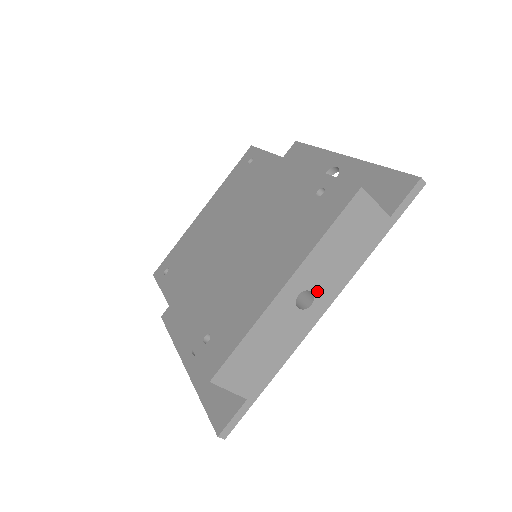
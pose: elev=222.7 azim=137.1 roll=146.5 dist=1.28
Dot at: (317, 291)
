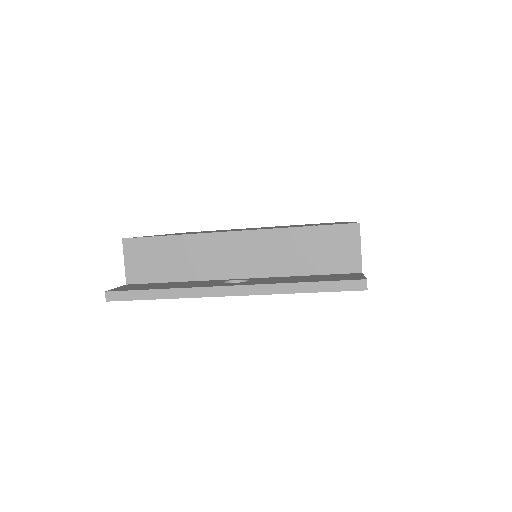
Dot at: occluded
